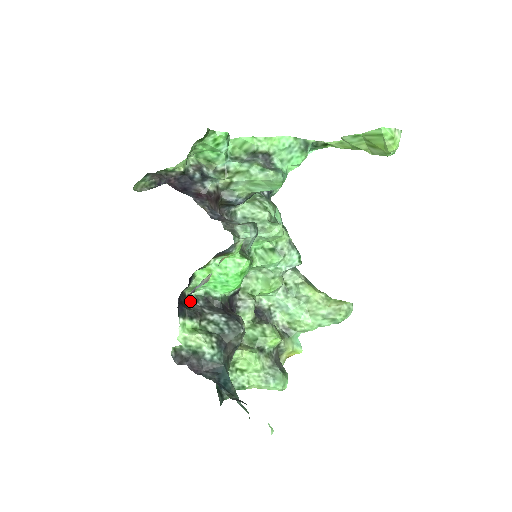
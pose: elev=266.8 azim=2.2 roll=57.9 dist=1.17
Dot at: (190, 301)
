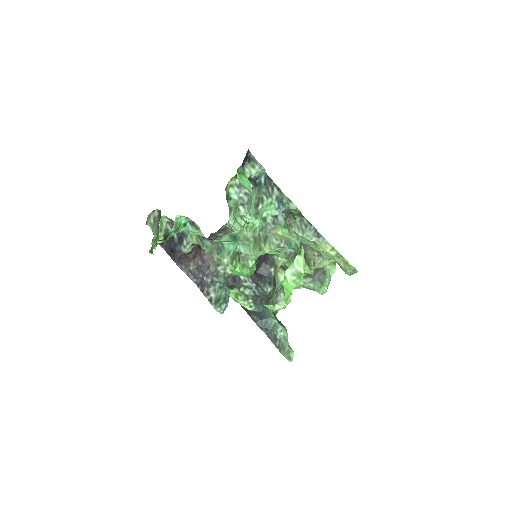
Dot at: occluded
